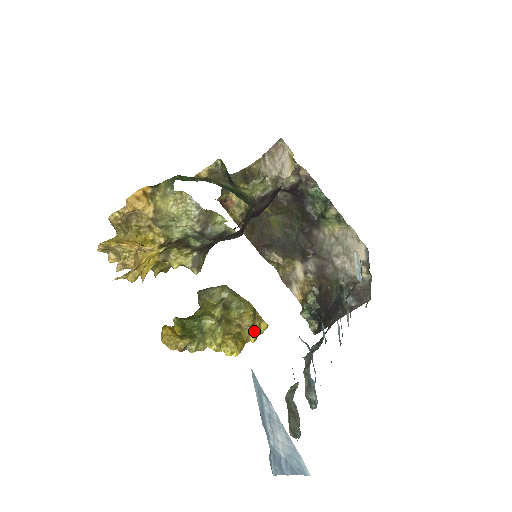
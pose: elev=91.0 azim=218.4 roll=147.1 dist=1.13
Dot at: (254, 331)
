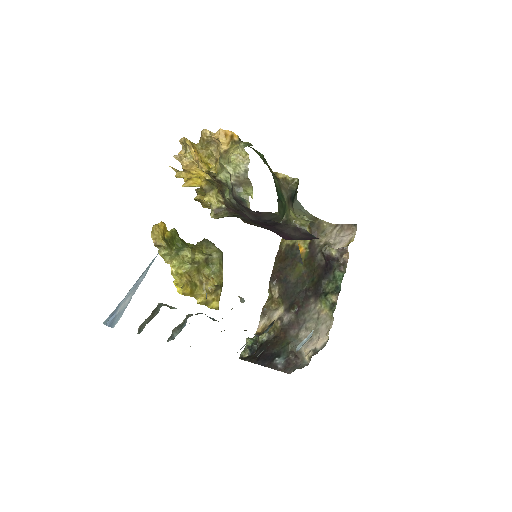
Dot at: occluded
